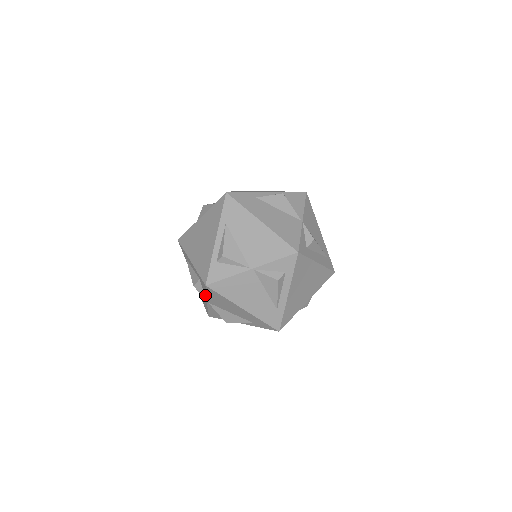
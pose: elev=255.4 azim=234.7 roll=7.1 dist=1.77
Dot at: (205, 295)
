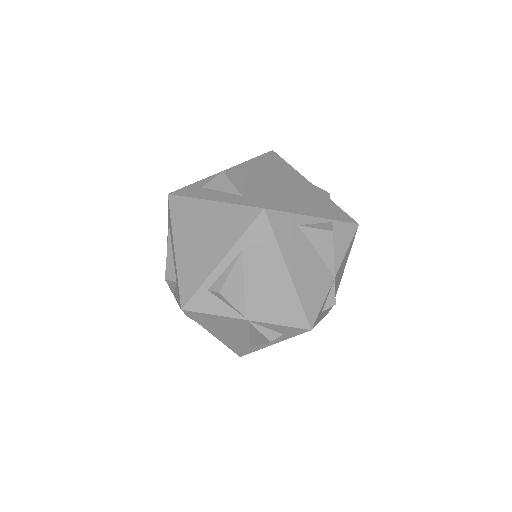
Dot at: (175, 294)
